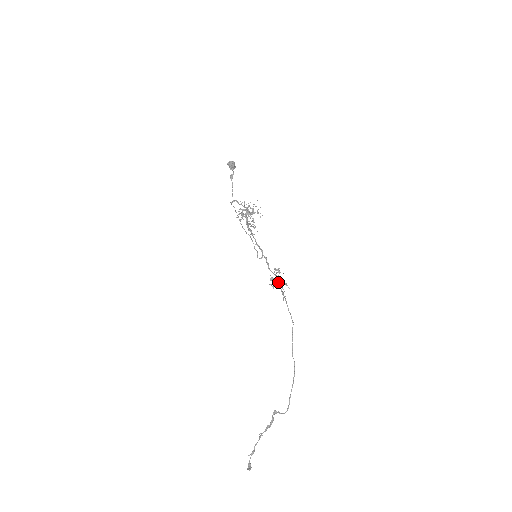
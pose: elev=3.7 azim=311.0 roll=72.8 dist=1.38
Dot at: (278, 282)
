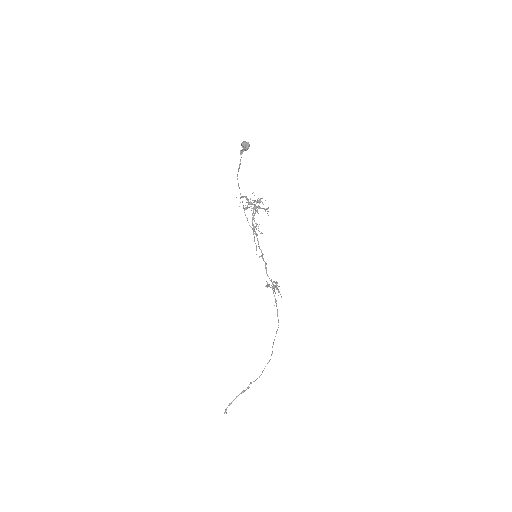
Dot at: (273, 290)
